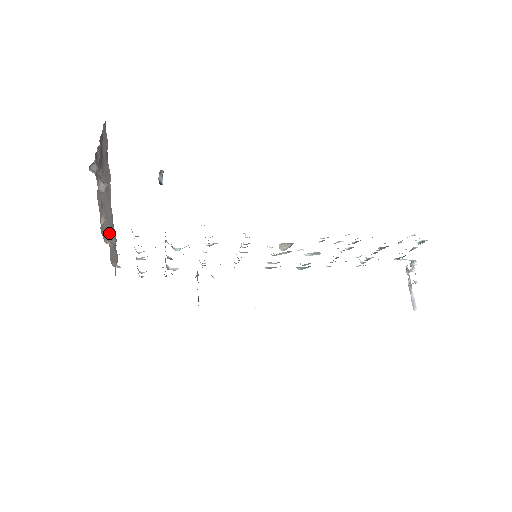
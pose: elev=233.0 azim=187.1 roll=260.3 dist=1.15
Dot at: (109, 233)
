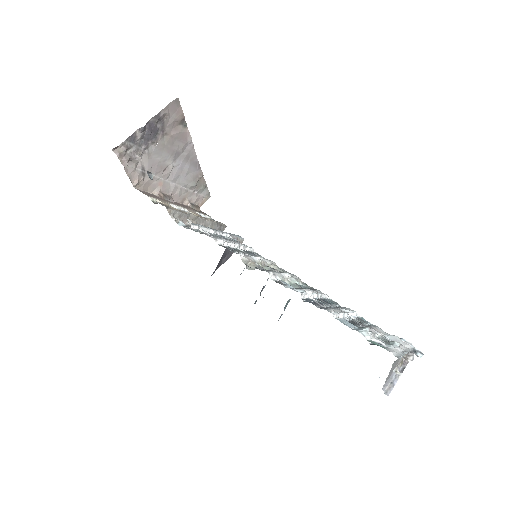
Dot at: (178, 181)
